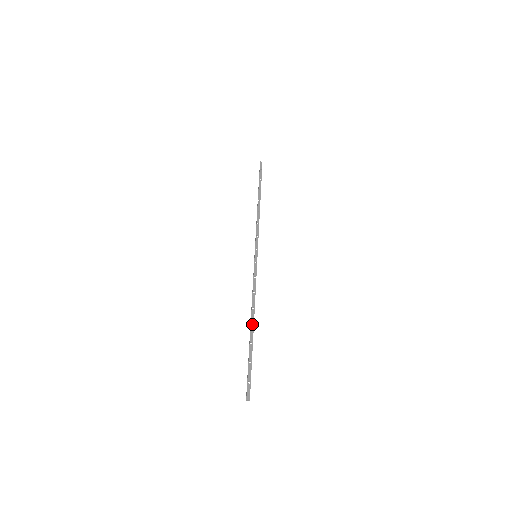
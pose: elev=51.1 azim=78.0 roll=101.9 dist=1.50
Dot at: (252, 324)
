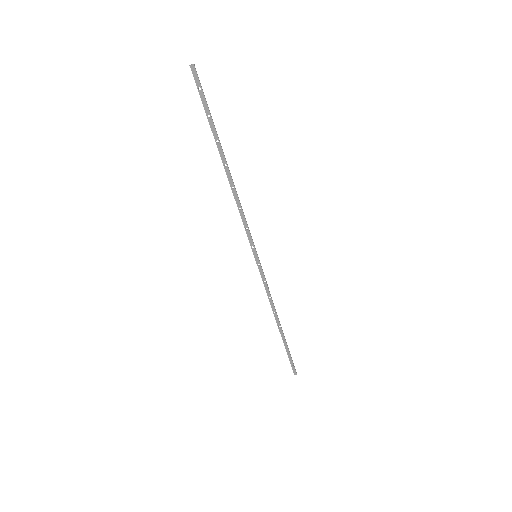
Dot at: occluded
